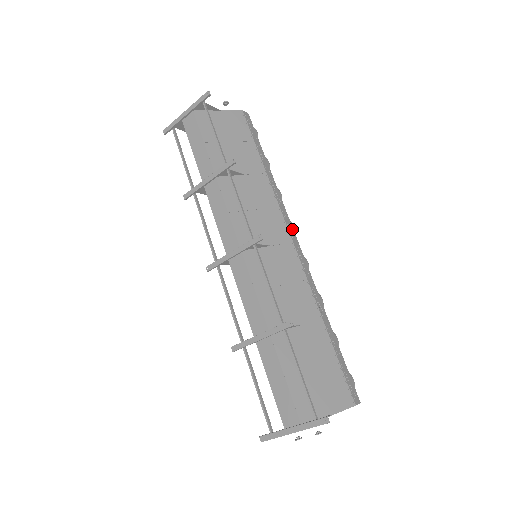
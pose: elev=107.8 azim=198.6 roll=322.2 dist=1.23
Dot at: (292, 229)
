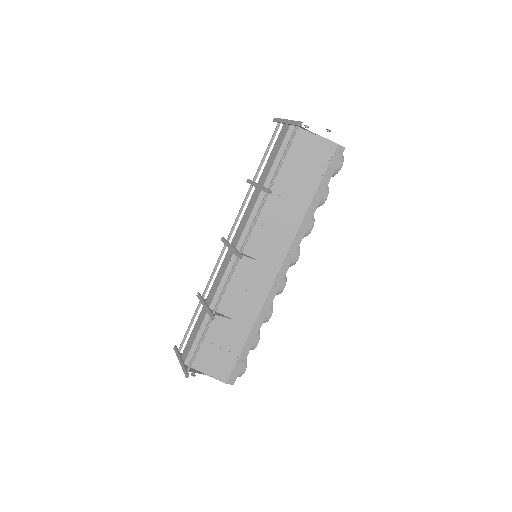
Dot at: (290, 260)
